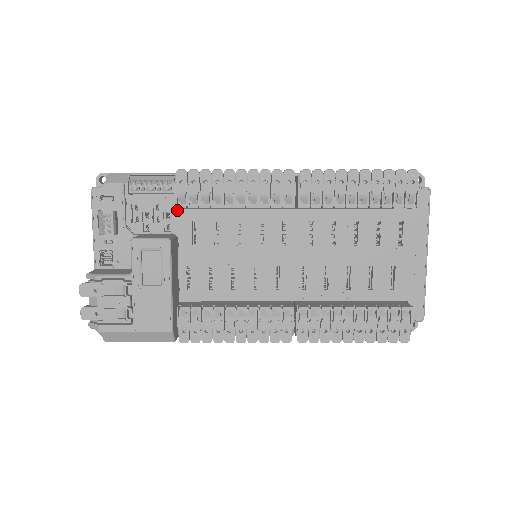
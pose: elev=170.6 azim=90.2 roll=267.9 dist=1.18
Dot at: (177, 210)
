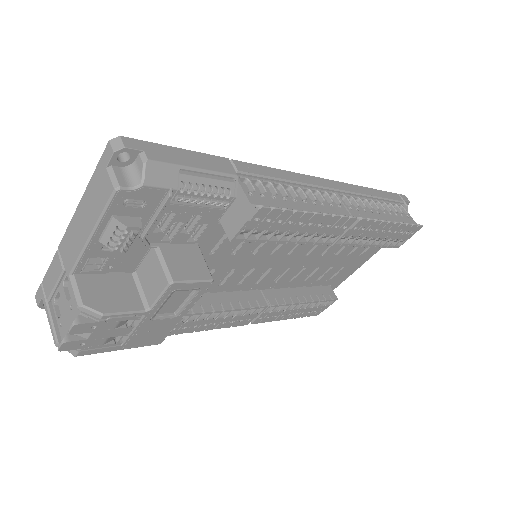
Dot at: (217, 223)
